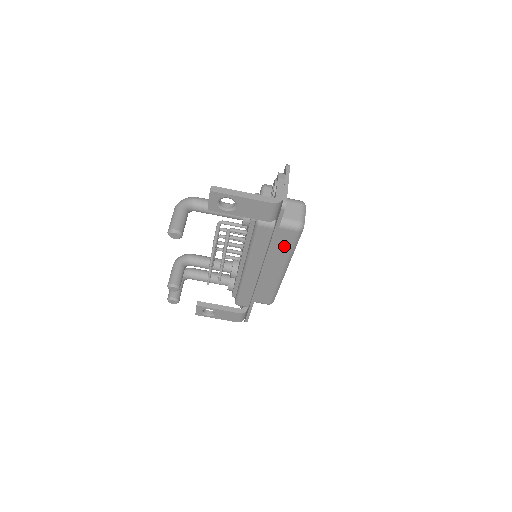
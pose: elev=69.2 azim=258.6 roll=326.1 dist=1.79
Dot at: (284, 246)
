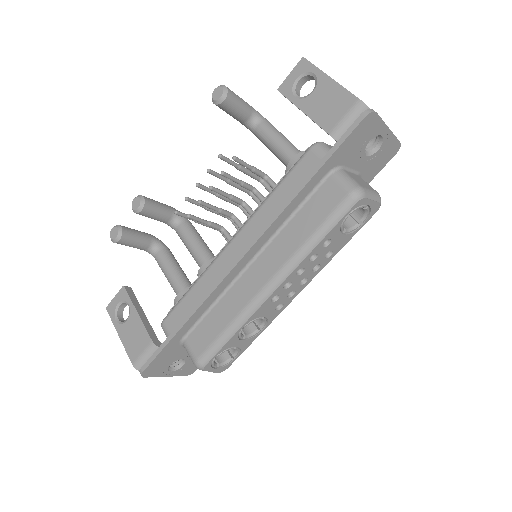
Dot at: (311, 221)
